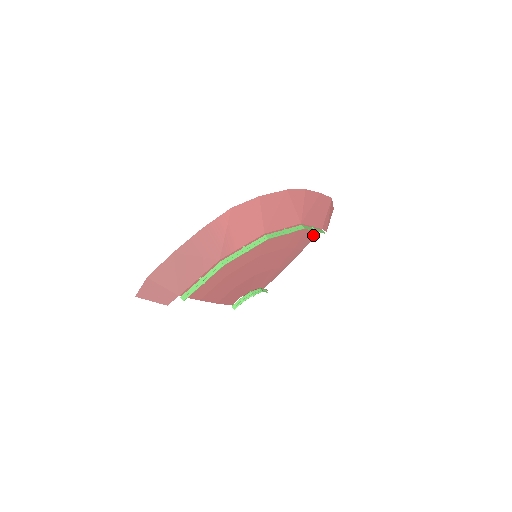
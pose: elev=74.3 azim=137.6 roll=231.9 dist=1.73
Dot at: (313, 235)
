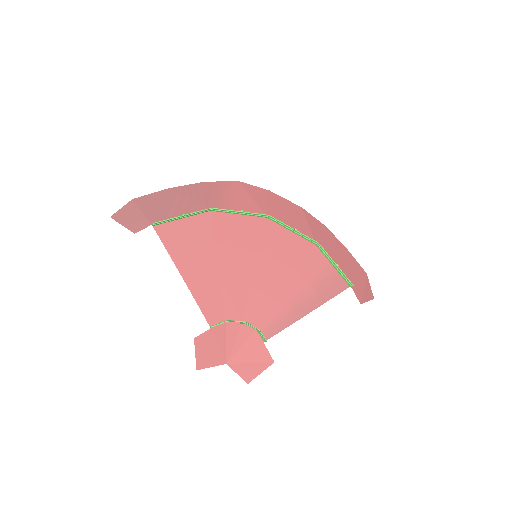
Dot at: (338, 287)
